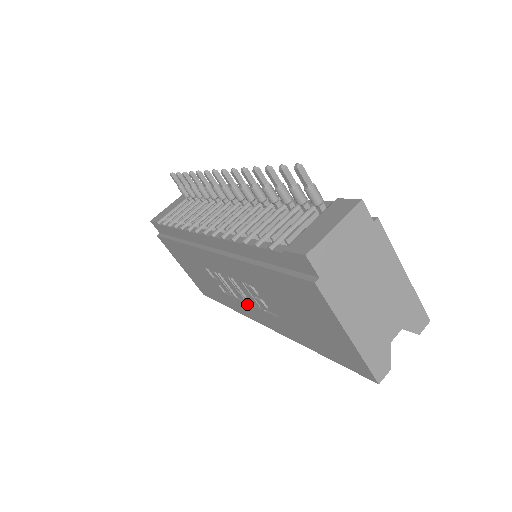
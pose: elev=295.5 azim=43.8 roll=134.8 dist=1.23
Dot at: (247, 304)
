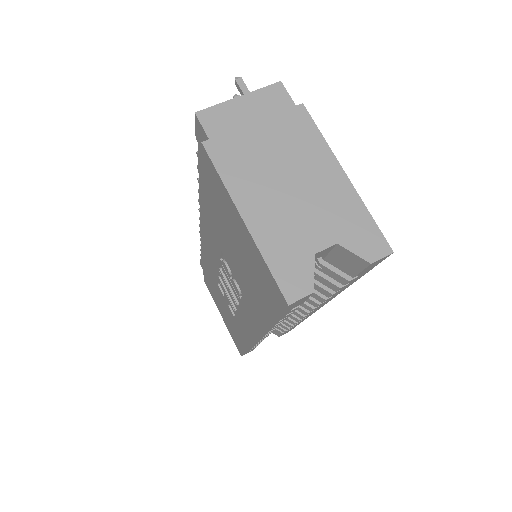
Dot at: (238, 310)
